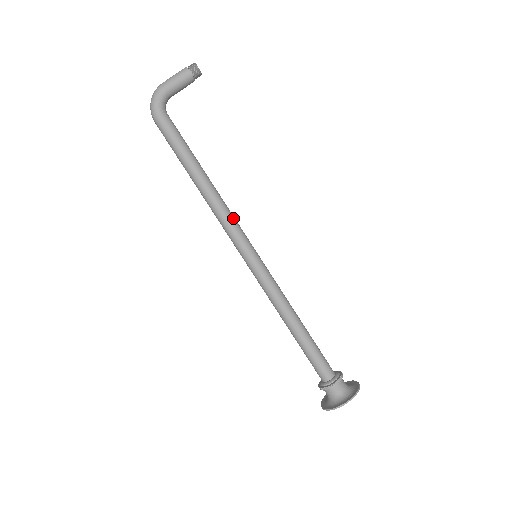
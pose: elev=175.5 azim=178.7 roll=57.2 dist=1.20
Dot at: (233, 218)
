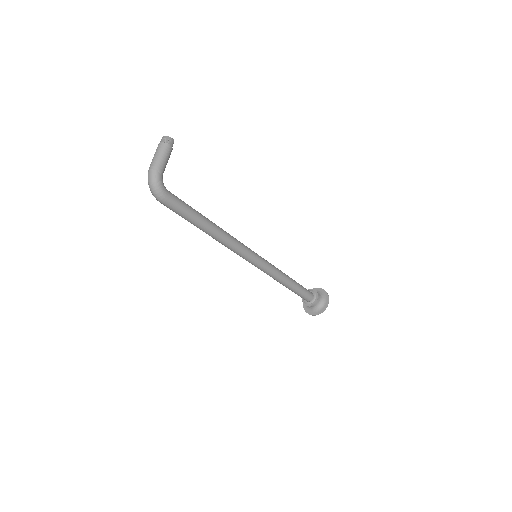
Dot at: occluded
